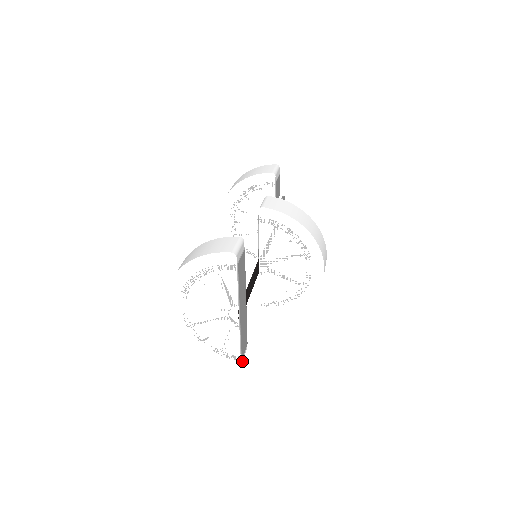
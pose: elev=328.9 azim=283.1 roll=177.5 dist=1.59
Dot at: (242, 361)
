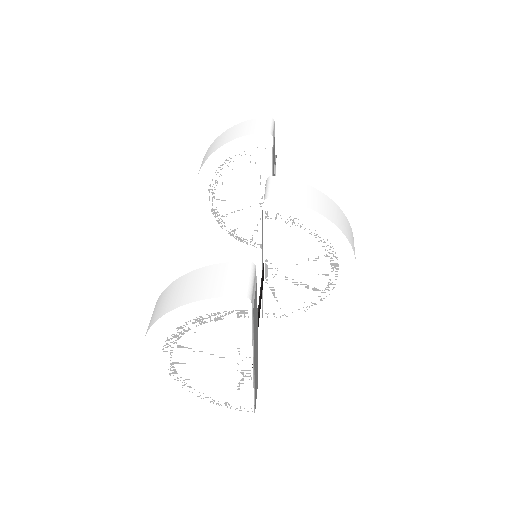
Dot at: occluded
